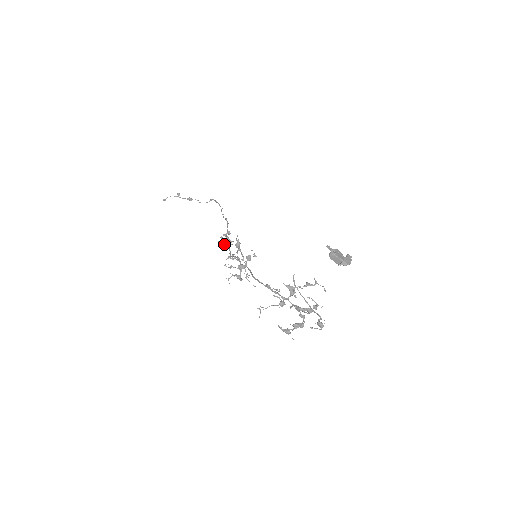
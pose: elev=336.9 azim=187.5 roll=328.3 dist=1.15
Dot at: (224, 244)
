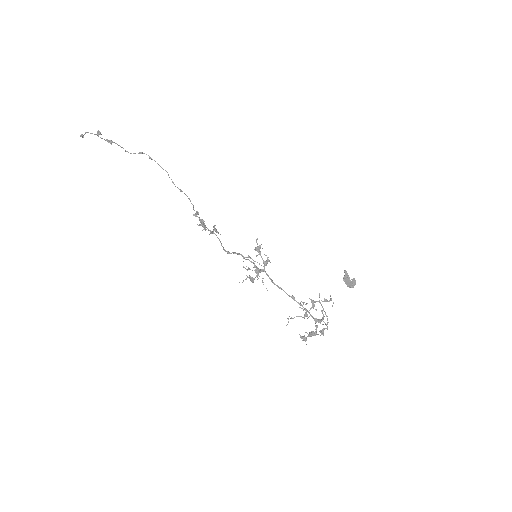
Dot at: (213, 232)
